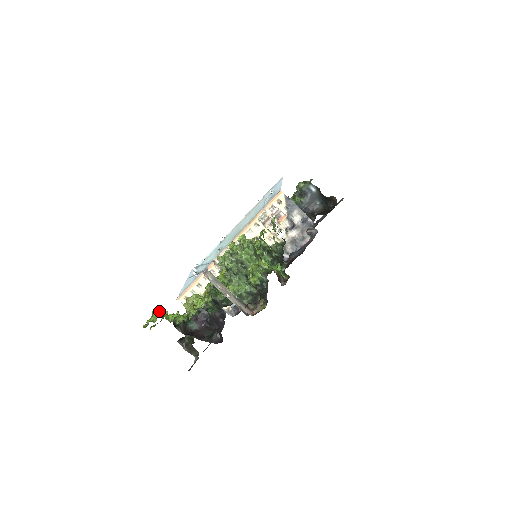
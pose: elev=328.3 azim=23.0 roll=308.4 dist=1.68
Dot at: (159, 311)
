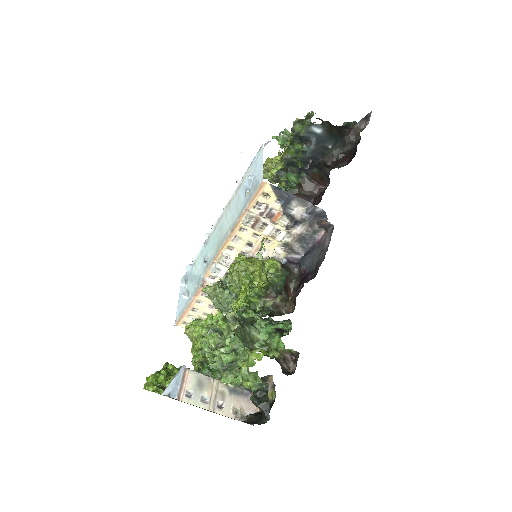
Dot at: (153, 377)
